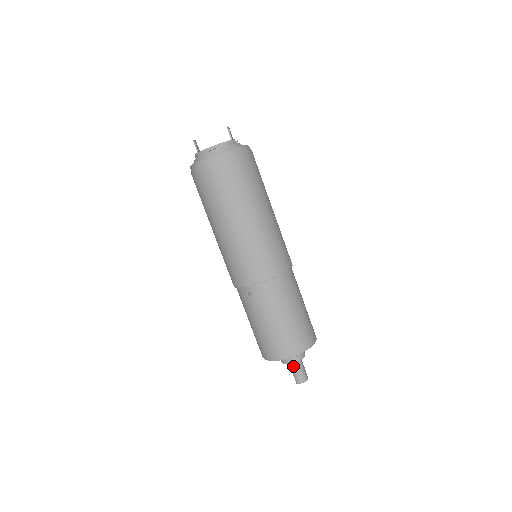
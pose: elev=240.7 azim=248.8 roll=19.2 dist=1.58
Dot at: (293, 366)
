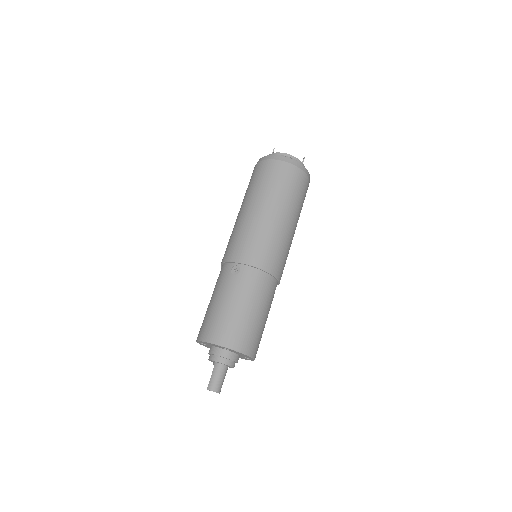
Dot at: (217, 369)
